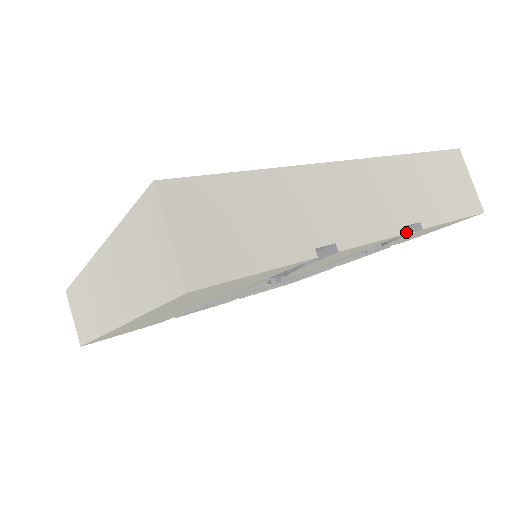
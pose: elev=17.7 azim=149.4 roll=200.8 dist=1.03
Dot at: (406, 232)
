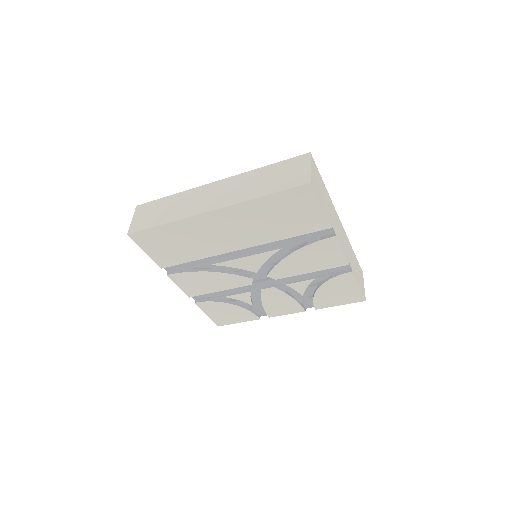
Dot at: occluded
